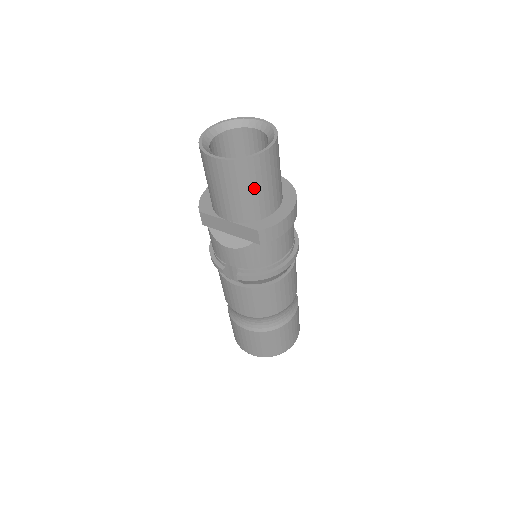
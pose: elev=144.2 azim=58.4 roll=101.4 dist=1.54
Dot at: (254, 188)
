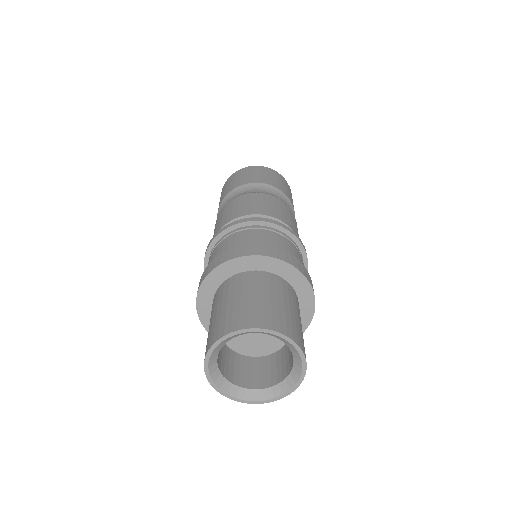
Dot at: occluded
